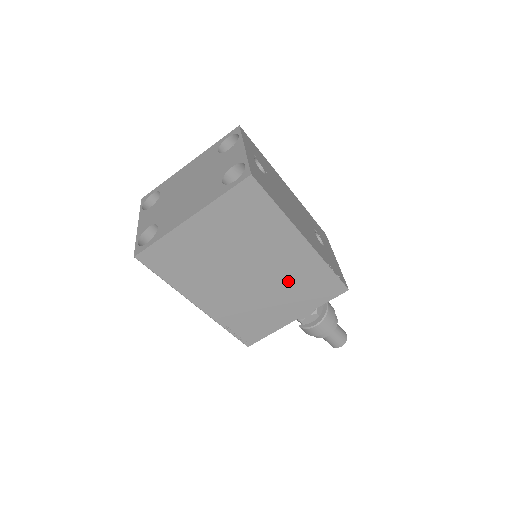
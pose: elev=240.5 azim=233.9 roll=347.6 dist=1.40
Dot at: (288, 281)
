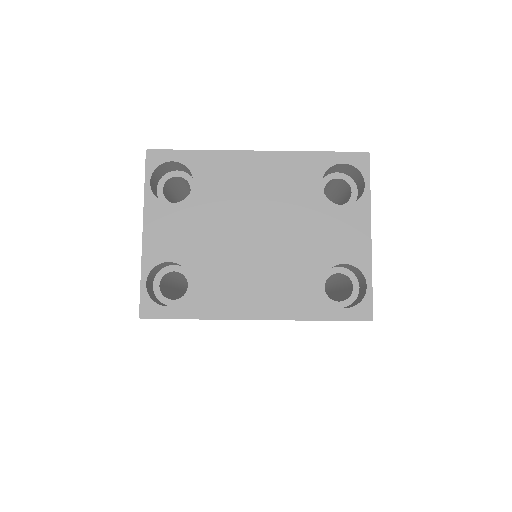
Dot at: occluded
